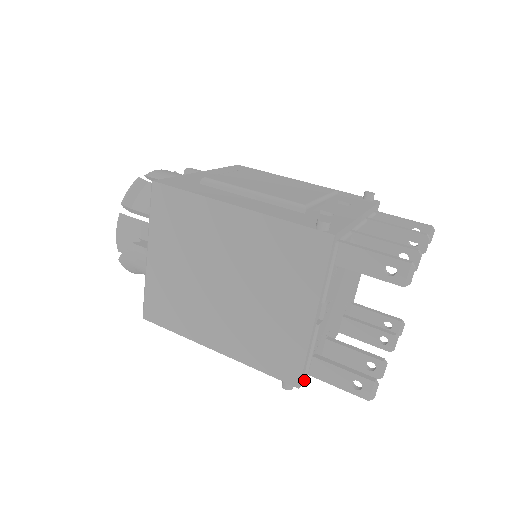
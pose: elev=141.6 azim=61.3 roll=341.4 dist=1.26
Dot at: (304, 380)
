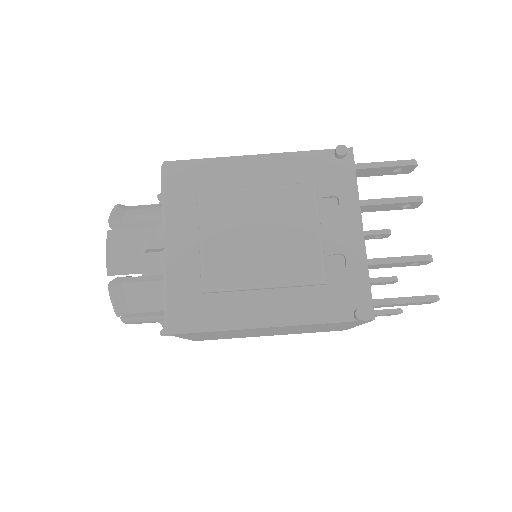
Dot at: occluded
